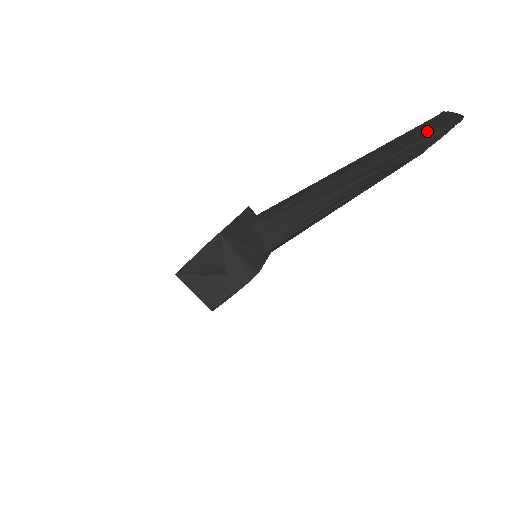
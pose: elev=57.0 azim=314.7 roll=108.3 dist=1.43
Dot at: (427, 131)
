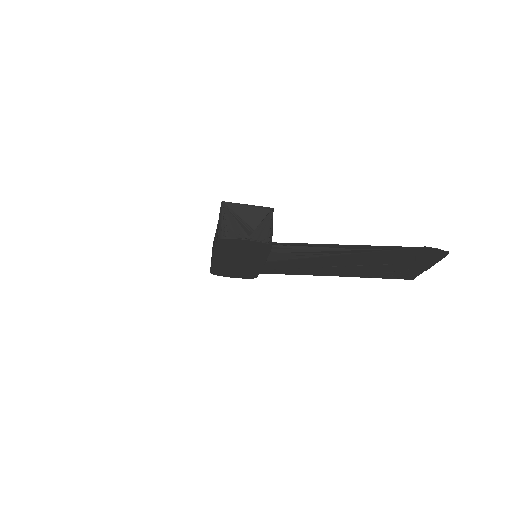
Dot at: occluded
